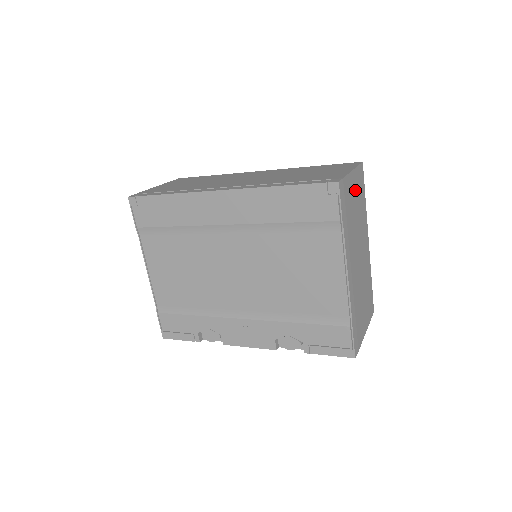
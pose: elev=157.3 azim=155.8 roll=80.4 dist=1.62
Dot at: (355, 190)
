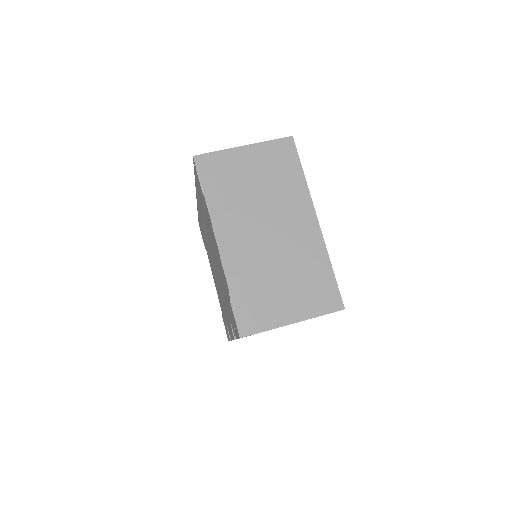
Dot at: (256, 164)
